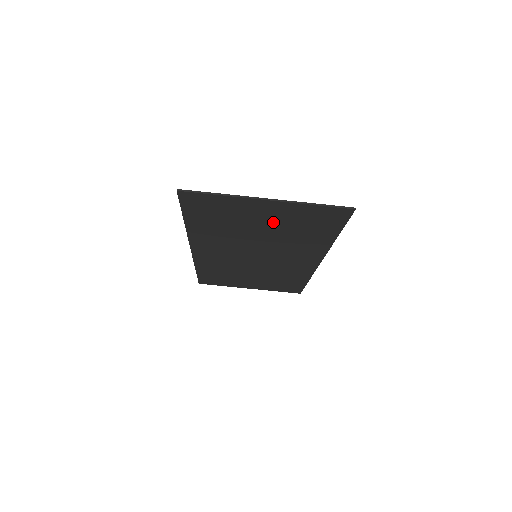
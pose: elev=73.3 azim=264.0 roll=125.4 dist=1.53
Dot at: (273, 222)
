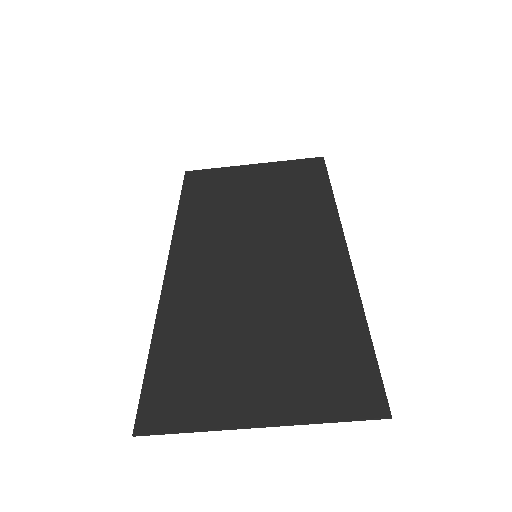
Dot at: (273, 361)
